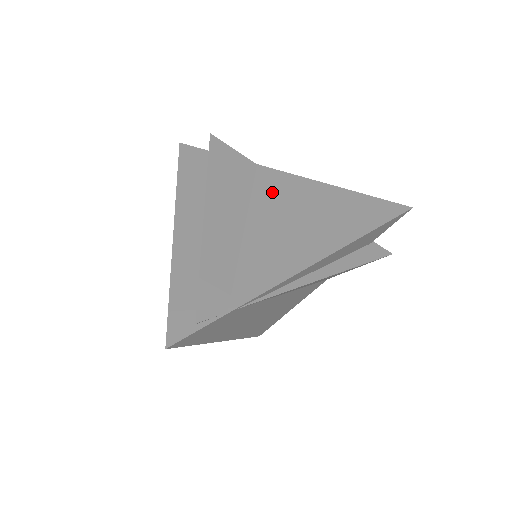
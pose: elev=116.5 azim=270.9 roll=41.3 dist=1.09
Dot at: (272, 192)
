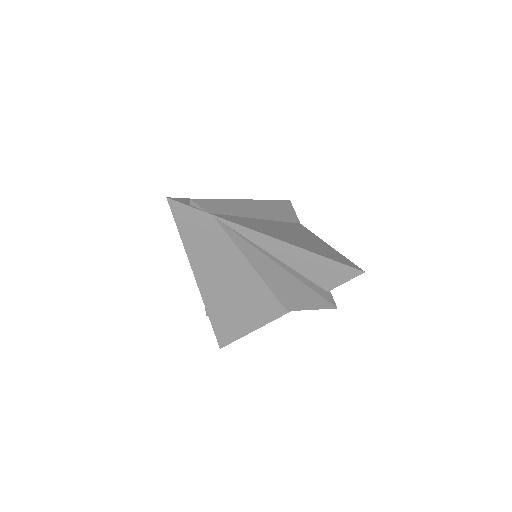
Dot at: (293, 227)
